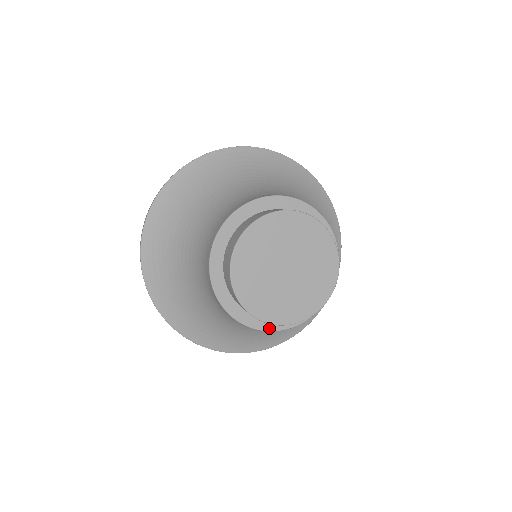
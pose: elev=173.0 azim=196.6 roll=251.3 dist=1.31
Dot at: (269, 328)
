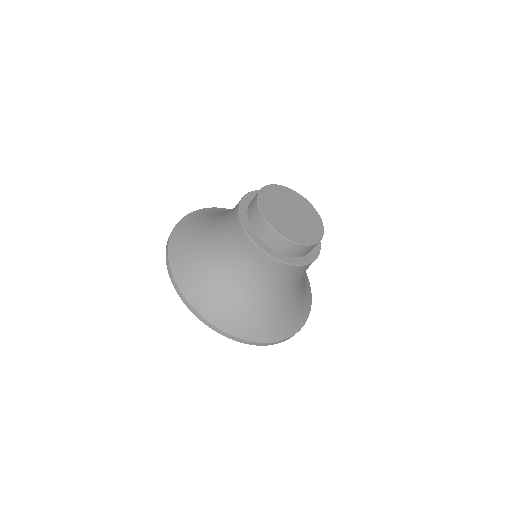
Dot at: (313, 259)
